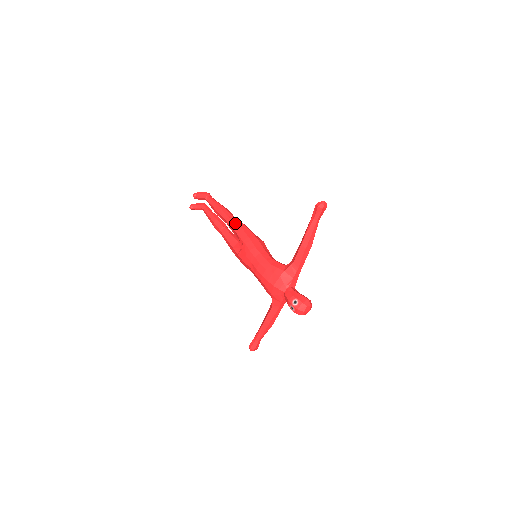
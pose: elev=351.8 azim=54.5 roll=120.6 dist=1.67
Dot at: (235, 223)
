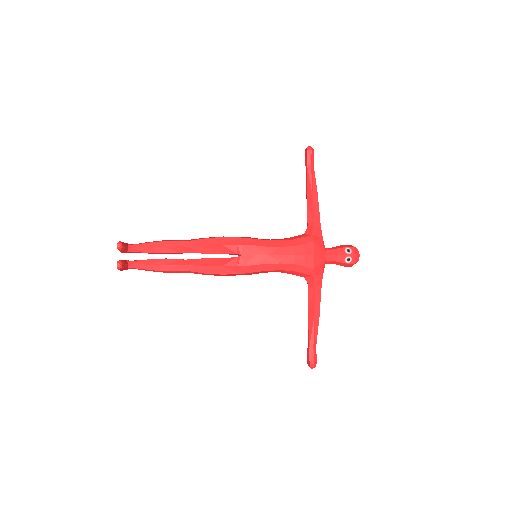
Dot at: (205, 239)
